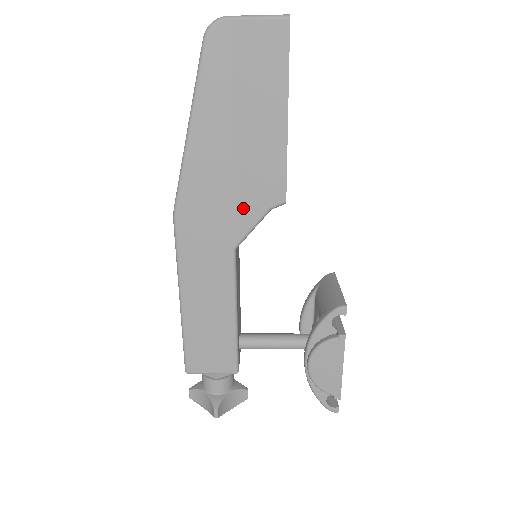
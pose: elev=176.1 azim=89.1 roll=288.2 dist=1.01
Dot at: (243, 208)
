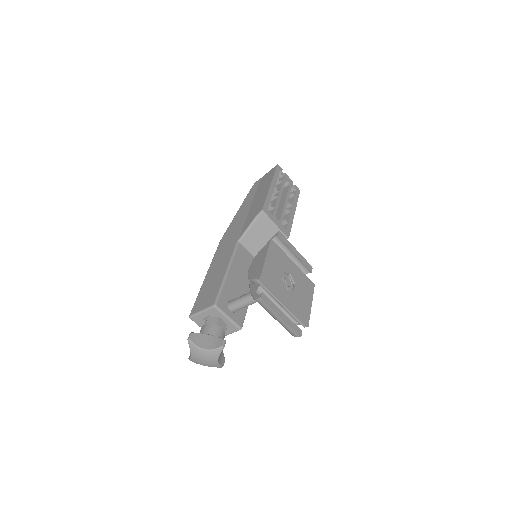
Dot at: (247, 223)
